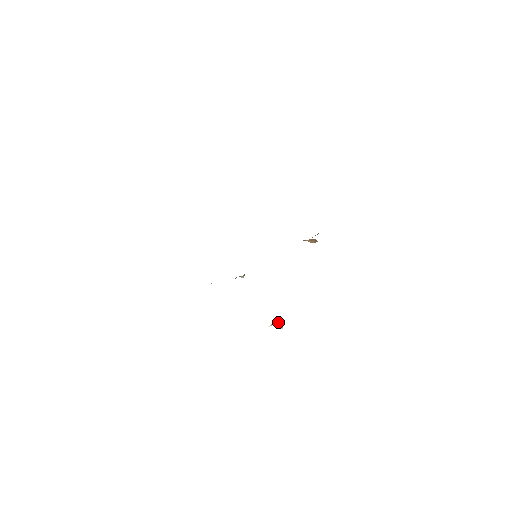
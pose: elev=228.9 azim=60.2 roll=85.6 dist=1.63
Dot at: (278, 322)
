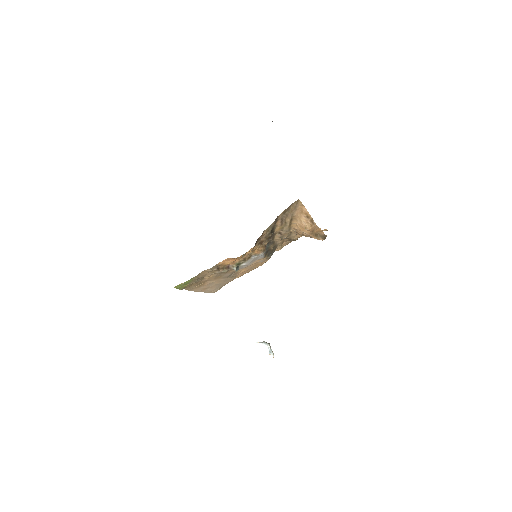
Dot at: (268, 343)
